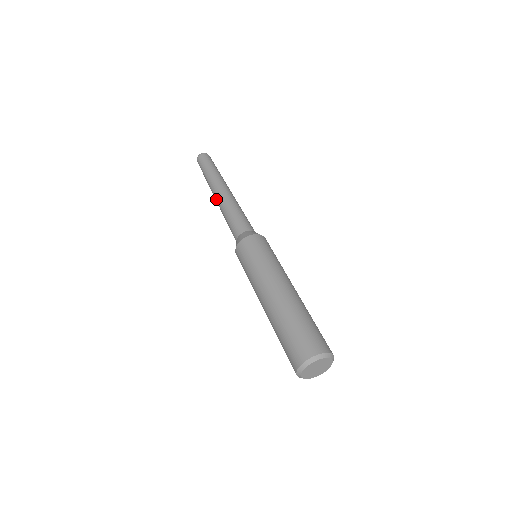
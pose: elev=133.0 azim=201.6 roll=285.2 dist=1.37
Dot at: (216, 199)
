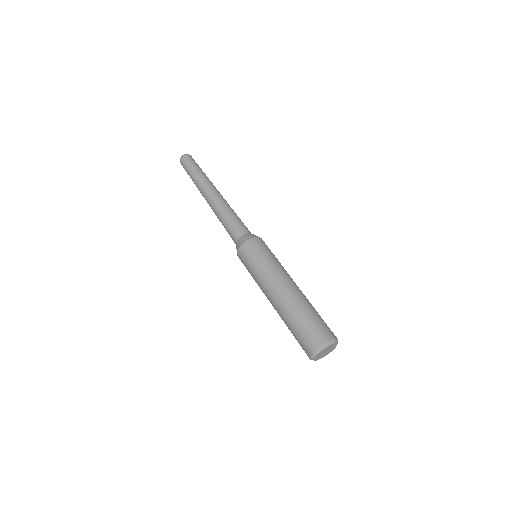
Dot at: occluded
